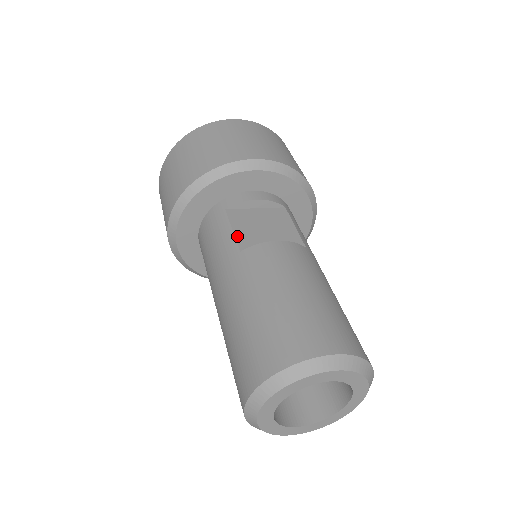
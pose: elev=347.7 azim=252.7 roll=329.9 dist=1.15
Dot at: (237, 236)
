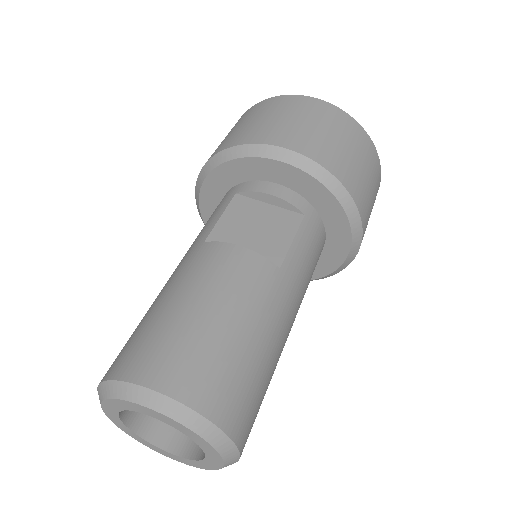
Dot at: (218, 225)
